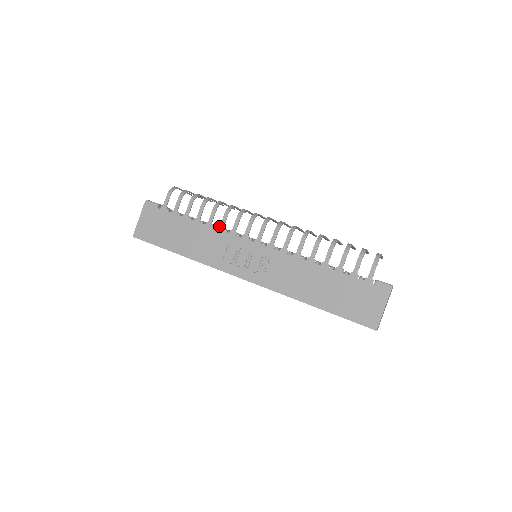
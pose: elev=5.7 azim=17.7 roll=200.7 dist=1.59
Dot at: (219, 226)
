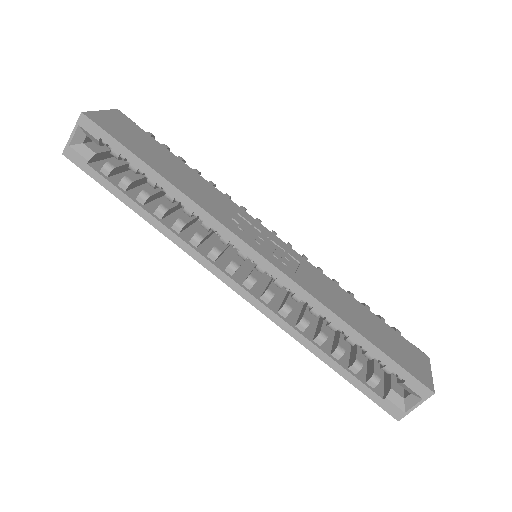
Dot at: occluded
